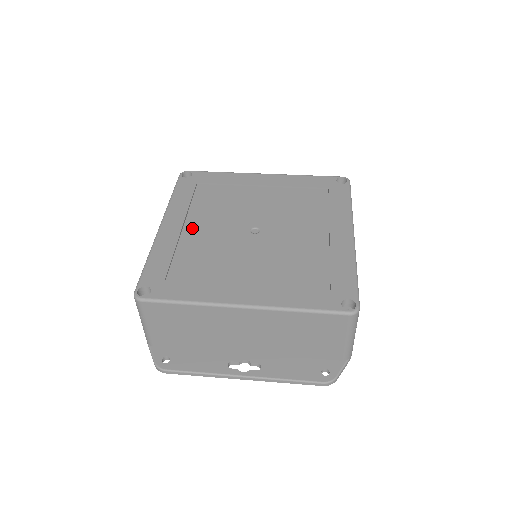
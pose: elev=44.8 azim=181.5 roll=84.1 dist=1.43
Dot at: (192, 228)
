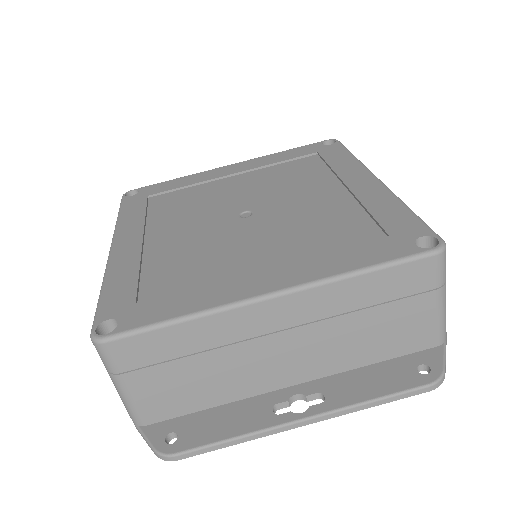
Dot at: (157, 238)
